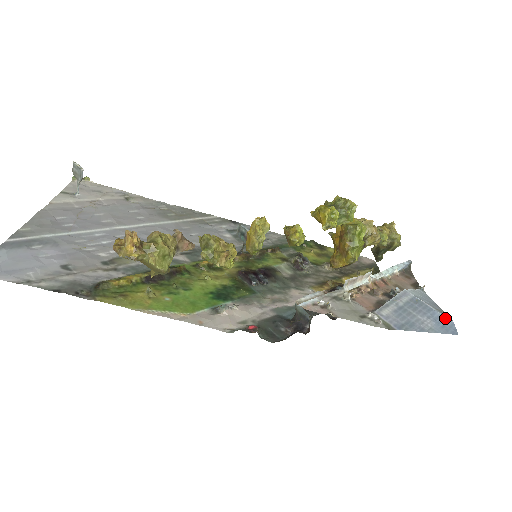
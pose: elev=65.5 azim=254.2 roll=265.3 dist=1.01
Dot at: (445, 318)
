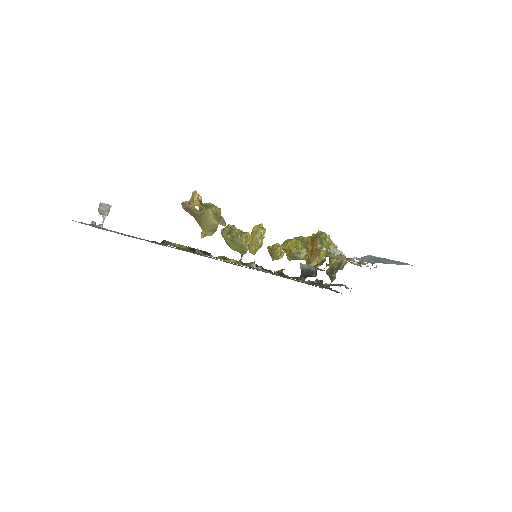
Dot at: (401, 262)
